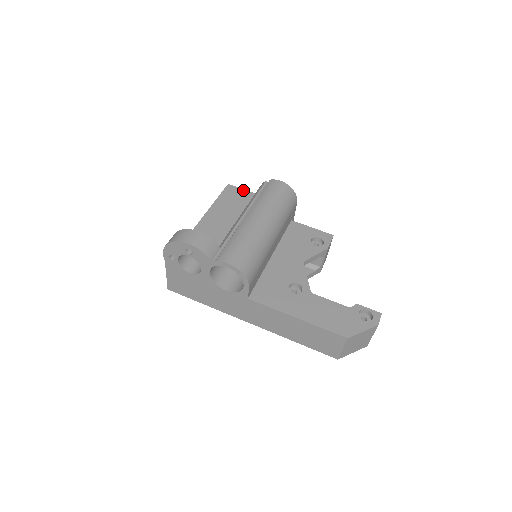
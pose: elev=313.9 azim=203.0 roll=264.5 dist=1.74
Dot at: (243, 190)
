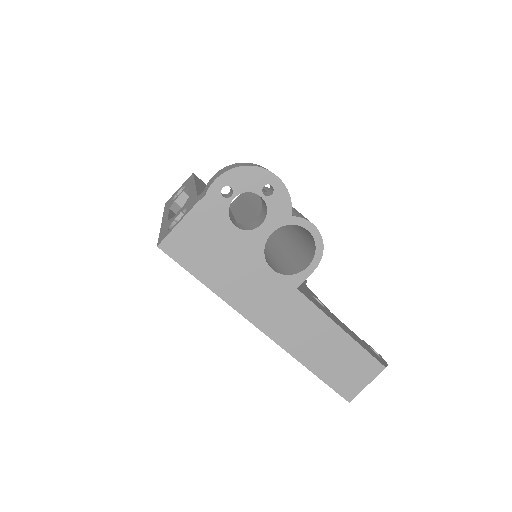
Dot at: occluded
